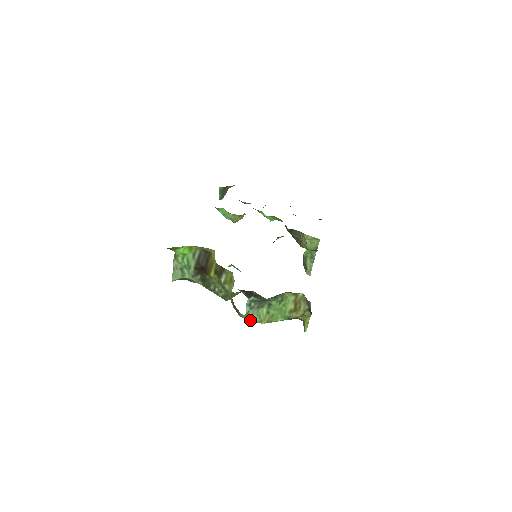
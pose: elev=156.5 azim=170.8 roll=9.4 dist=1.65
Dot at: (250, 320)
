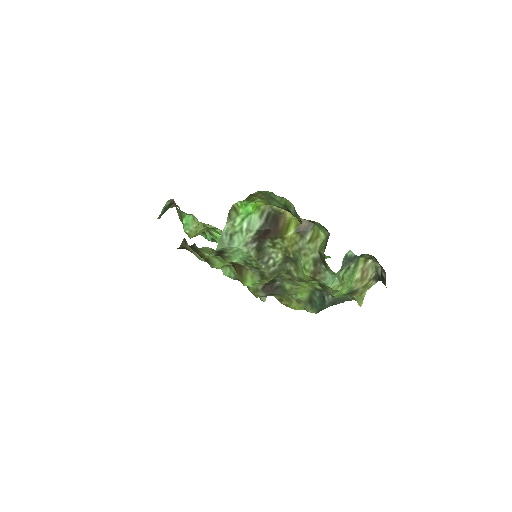
Dot at: (331, 284)
